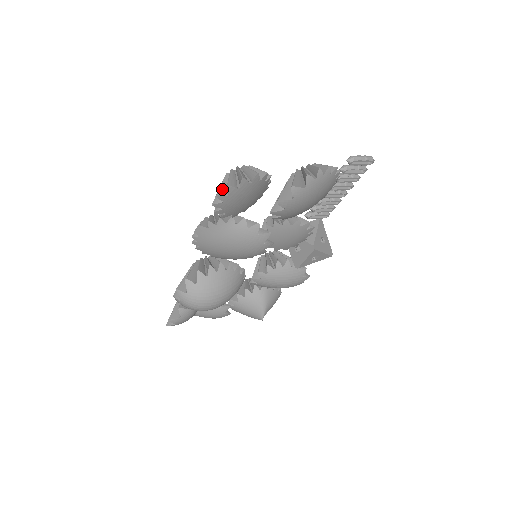
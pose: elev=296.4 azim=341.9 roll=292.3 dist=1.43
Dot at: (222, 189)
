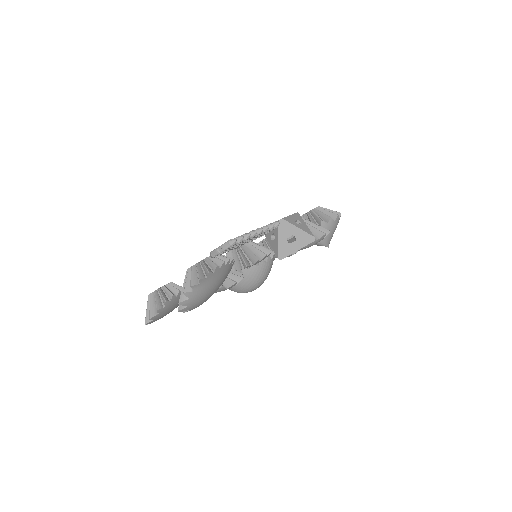
Dot at: occluded
